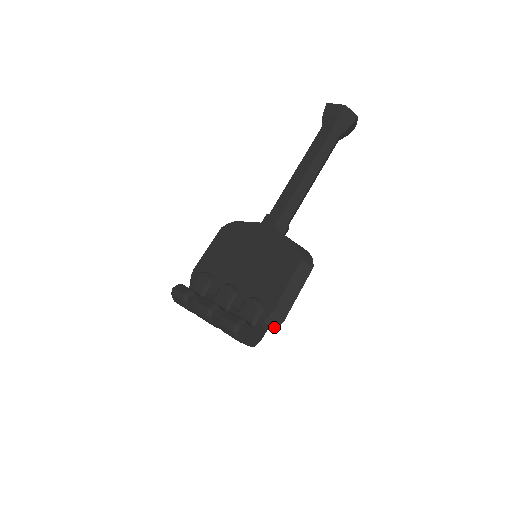
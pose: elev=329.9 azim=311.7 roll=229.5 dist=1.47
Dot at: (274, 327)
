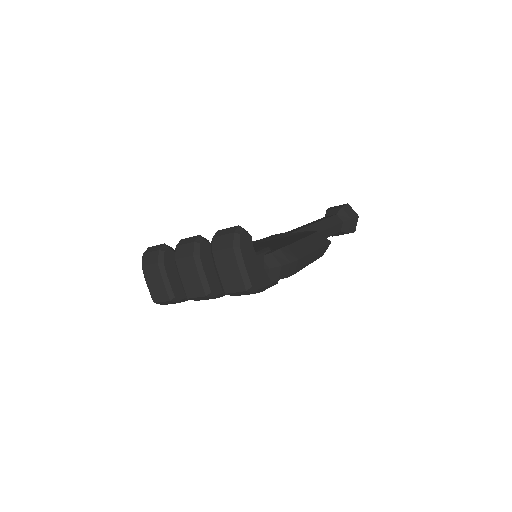
Dot at: (284, 262)
